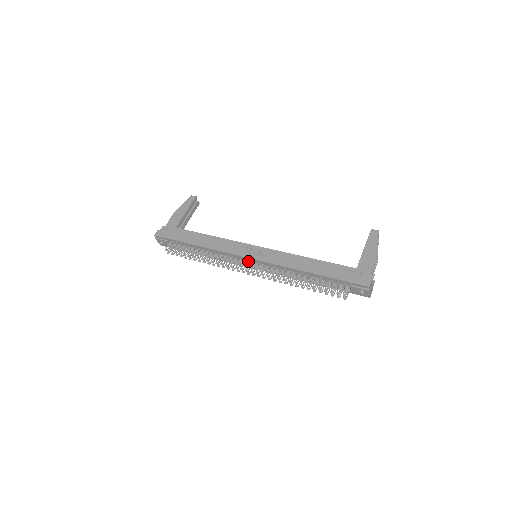
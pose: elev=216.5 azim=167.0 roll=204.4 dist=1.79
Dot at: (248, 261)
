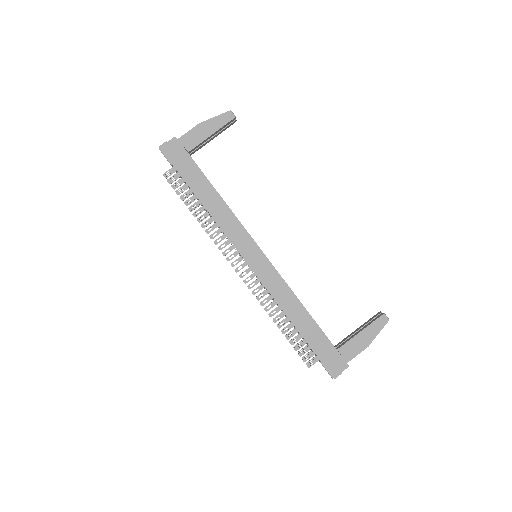
Dot at: occluded
